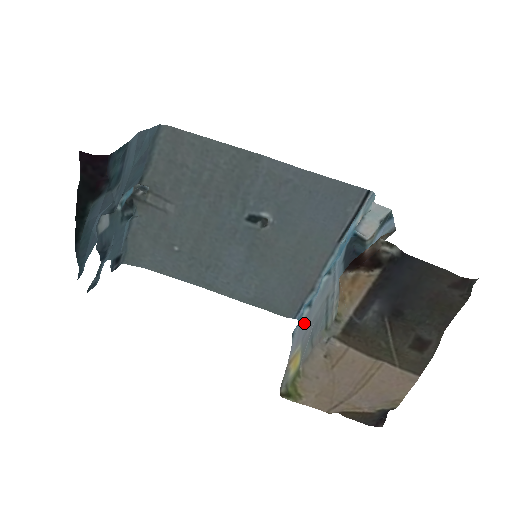
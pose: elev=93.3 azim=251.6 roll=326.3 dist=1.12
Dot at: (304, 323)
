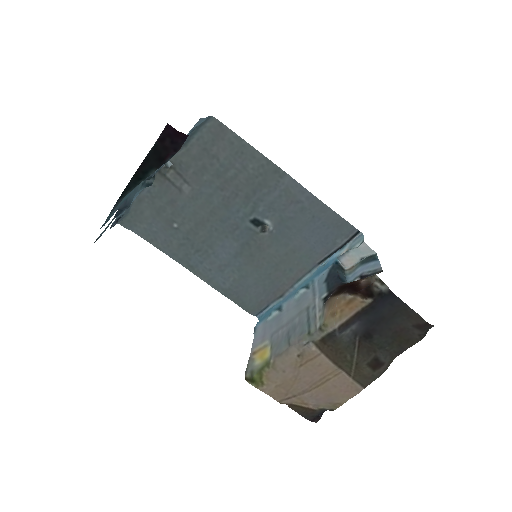
Dot at: (272, 323)
